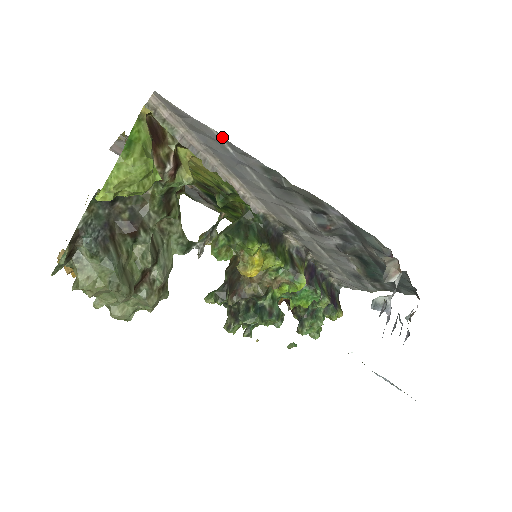
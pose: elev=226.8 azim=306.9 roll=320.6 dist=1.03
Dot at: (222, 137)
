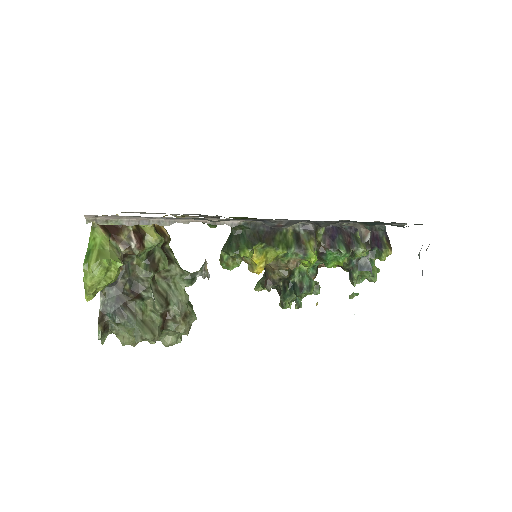
Dot at: occluded
